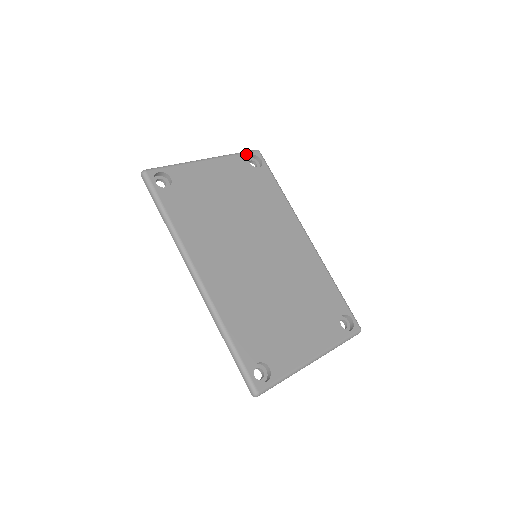
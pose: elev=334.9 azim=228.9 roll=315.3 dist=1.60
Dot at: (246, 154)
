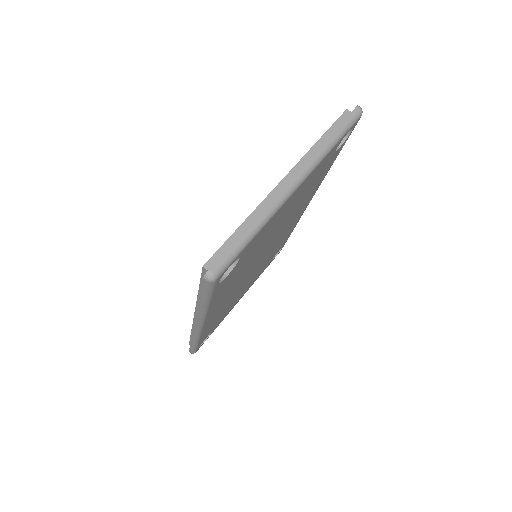
Dot at: (345, 135)
